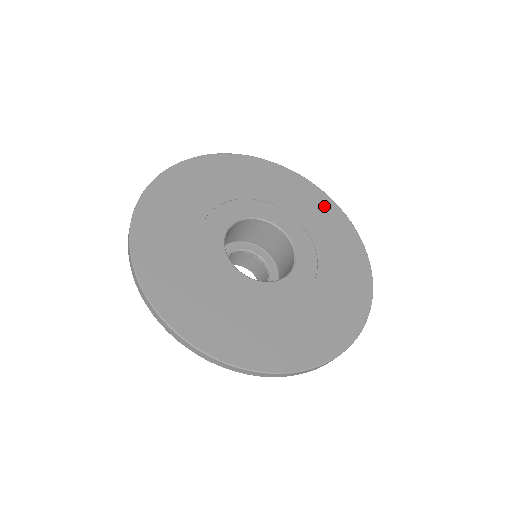
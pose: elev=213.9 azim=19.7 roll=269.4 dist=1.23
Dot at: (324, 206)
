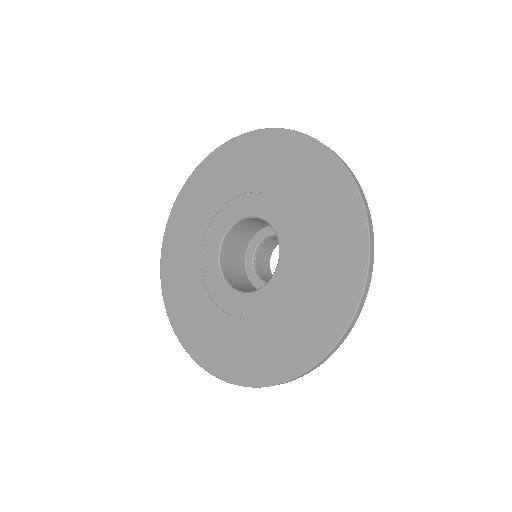
Dot at: (331, 183)
